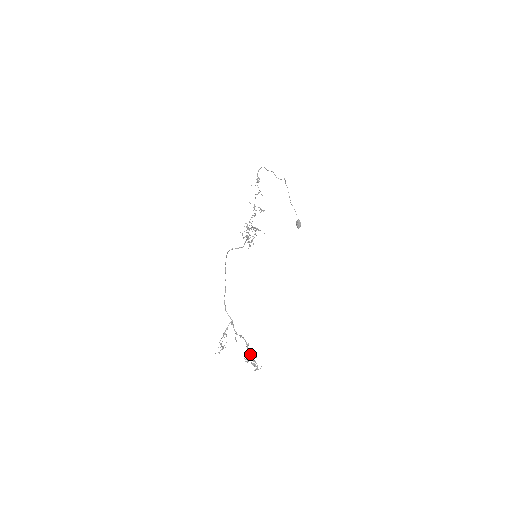
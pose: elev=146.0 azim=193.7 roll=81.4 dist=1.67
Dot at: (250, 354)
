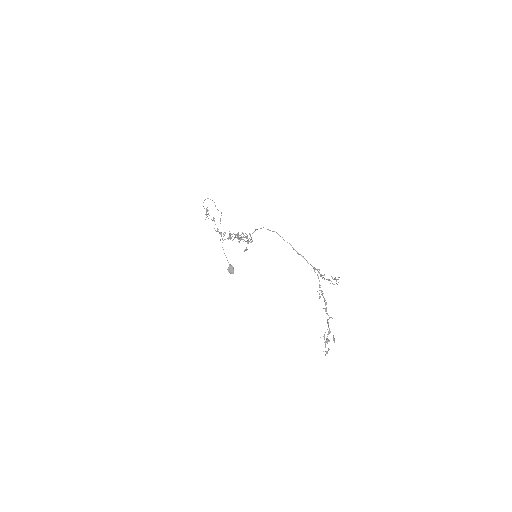
Dot at: (328, 319)
